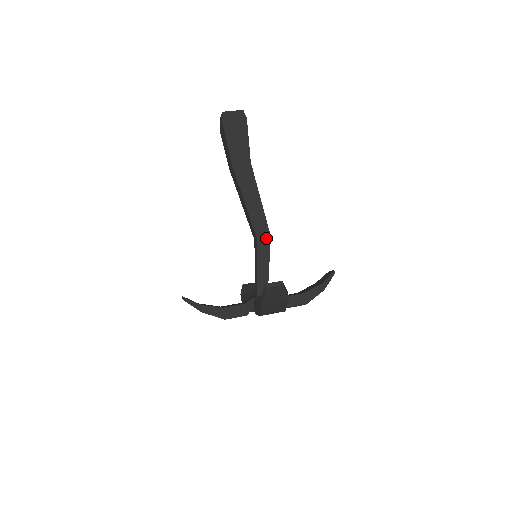
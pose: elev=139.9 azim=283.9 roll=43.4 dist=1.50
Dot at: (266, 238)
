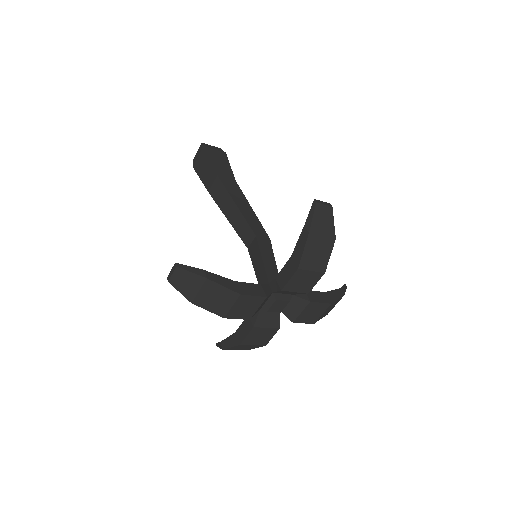
Dot at: (265, 238)
